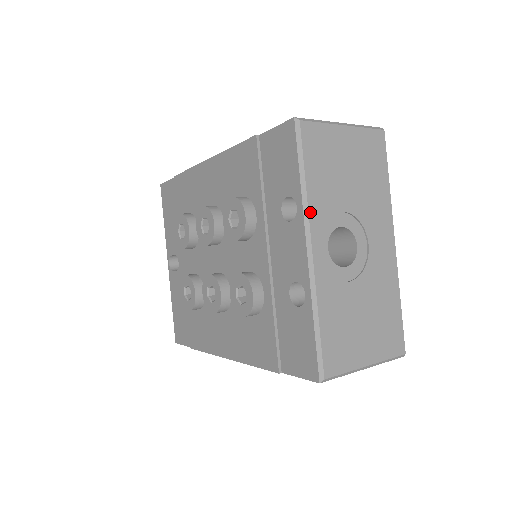
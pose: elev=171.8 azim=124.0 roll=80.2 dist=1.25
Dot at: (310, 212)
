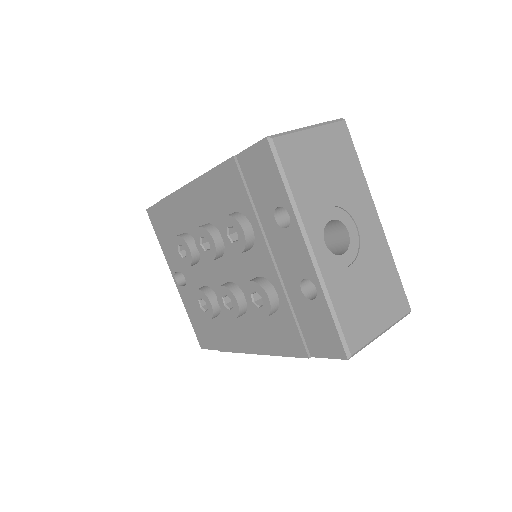
Dot at: (302, 217)
